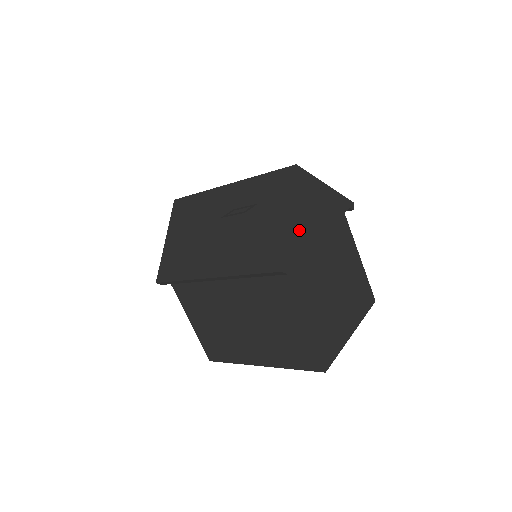
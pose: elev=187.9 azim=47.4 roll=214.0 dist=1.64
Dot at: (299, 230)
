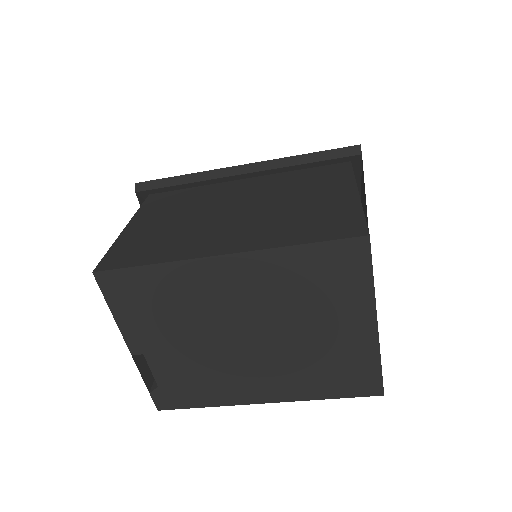
Dot at: (362, 188)
